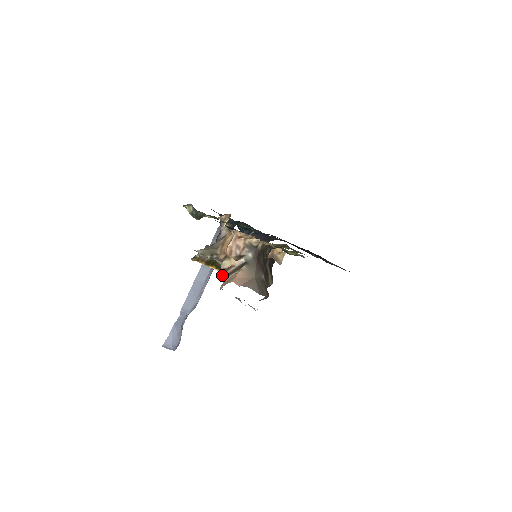
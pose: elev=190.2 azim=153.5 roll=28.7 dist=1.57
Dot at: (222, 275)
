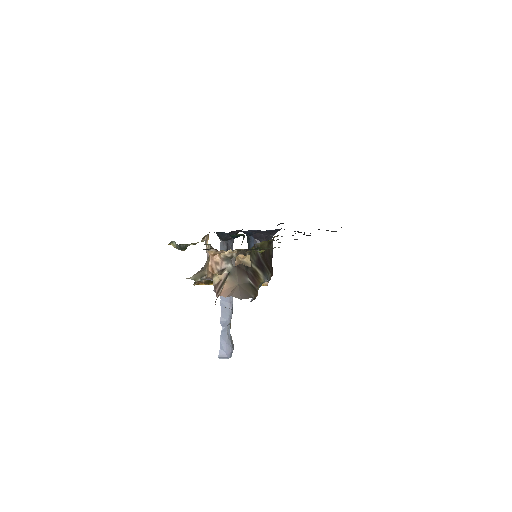
Dot at: (215, 291)
